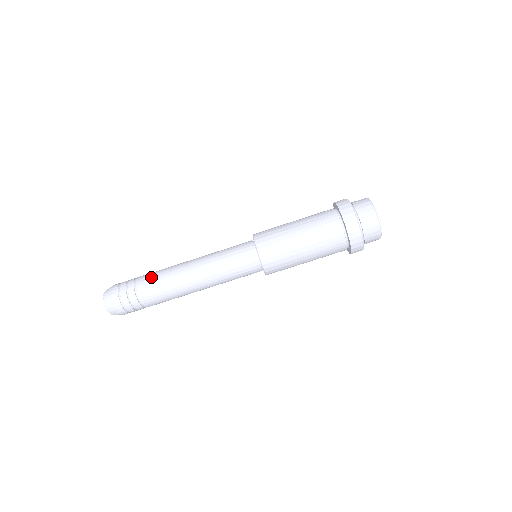
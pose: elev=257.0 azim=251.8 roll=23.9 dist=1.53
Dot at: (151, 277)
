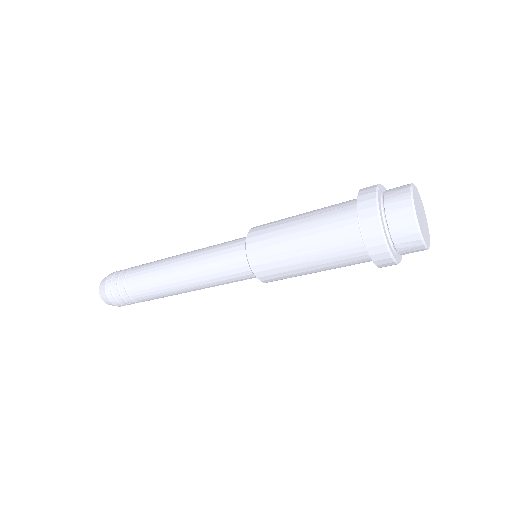
Dot at: (142, 289)
